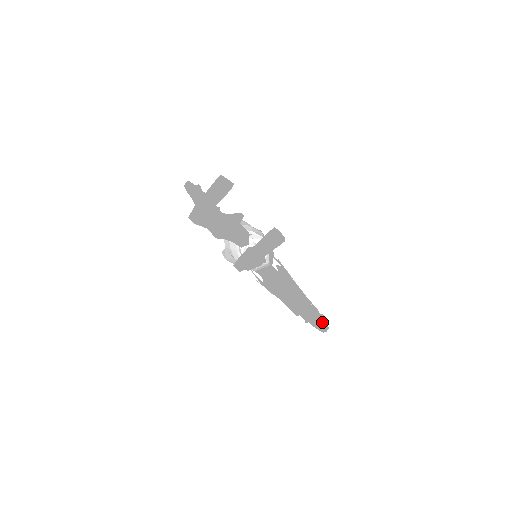
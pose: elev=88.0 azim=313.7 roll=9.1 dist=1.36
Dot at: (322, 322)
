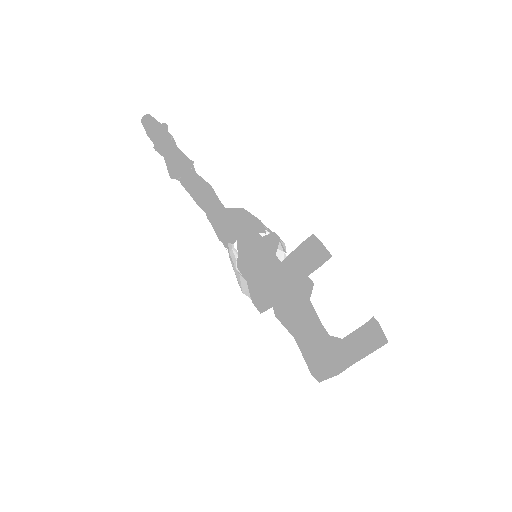
Dot at: occluded
